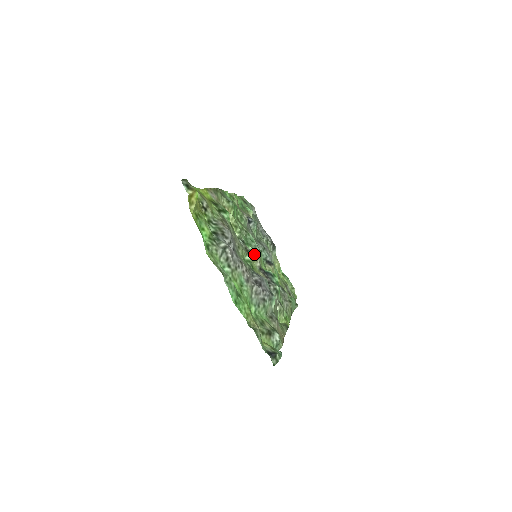
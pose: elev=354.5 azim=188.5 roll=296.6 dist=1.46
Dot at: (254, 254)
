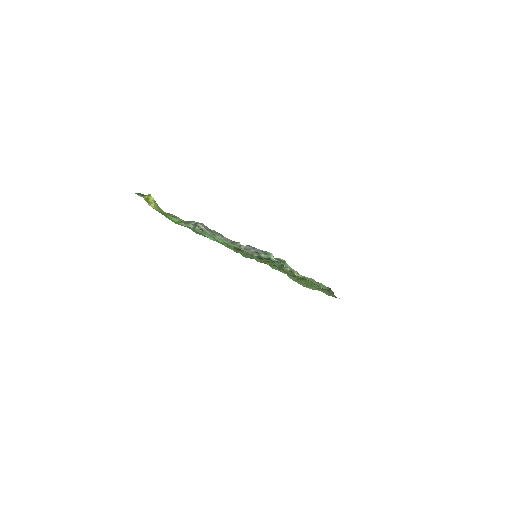
Dot at: occluded
